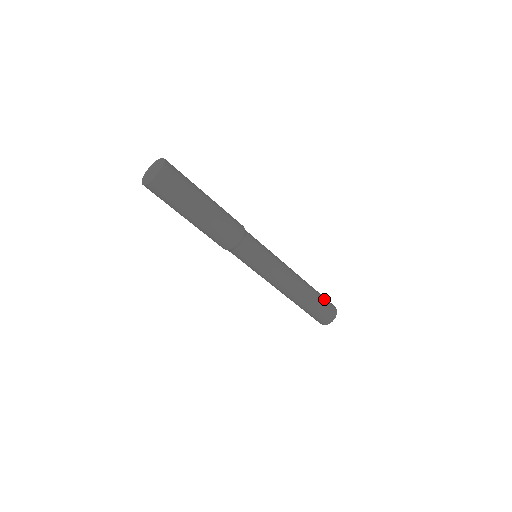
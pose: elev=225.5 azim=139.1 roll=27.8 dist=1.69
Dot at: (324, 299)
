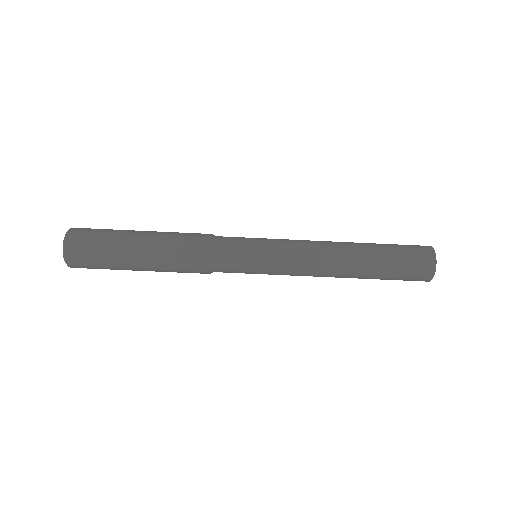
Dot at: (399, 249)
